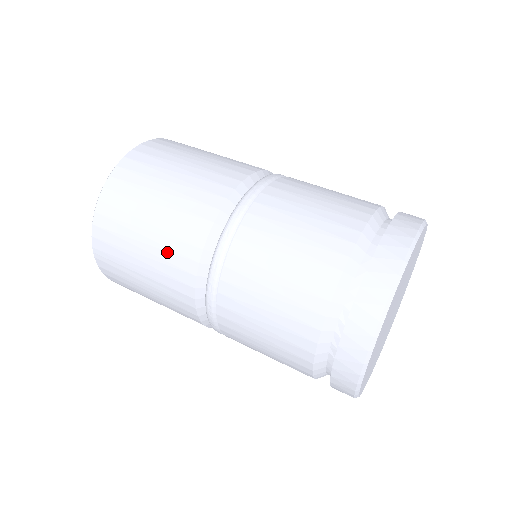
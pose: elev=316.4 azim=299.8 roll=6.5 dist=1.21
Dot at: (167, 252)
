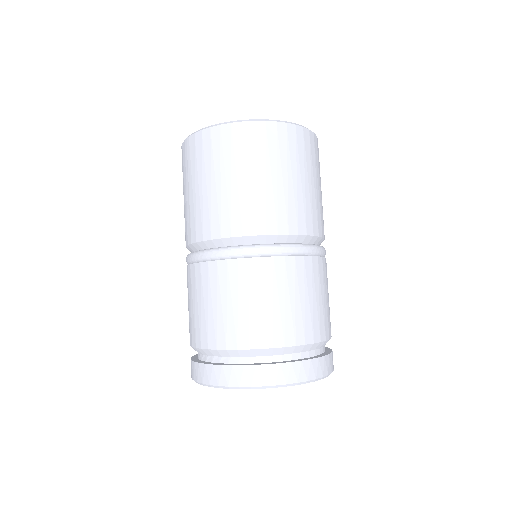
Dot at: (208, 209)
